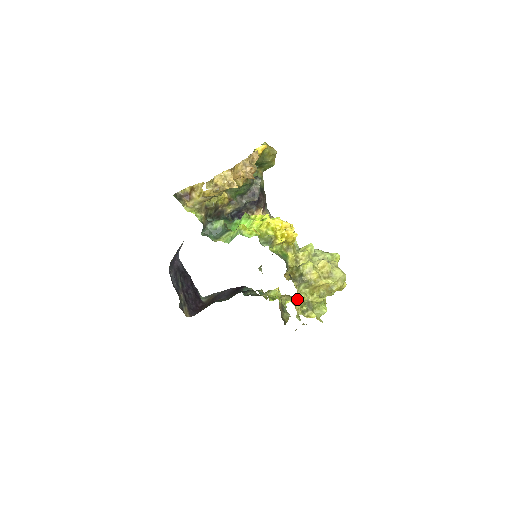
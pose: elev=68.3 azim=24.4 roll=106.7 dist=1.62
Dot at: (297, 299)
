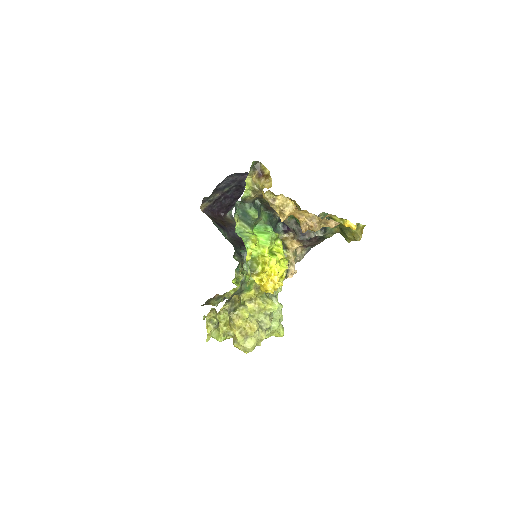
Dot at: (216, 312)
